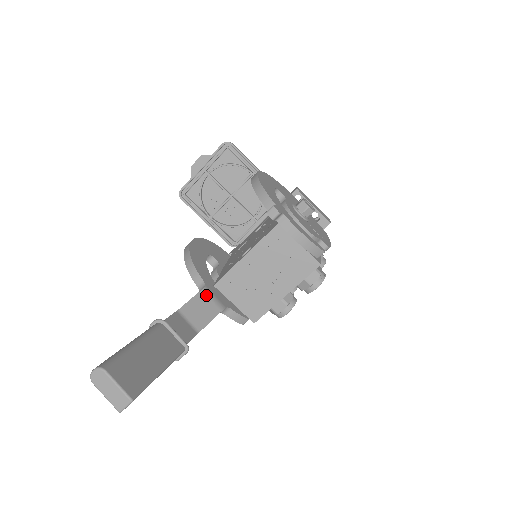
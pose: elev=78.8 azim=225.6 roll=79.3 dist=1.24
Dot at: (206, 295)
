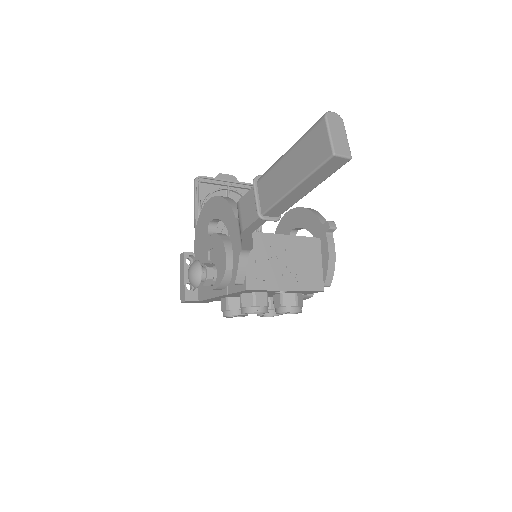
Dot at: occluded
